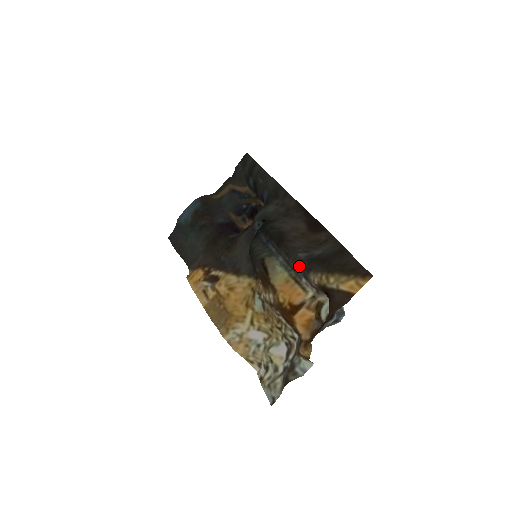
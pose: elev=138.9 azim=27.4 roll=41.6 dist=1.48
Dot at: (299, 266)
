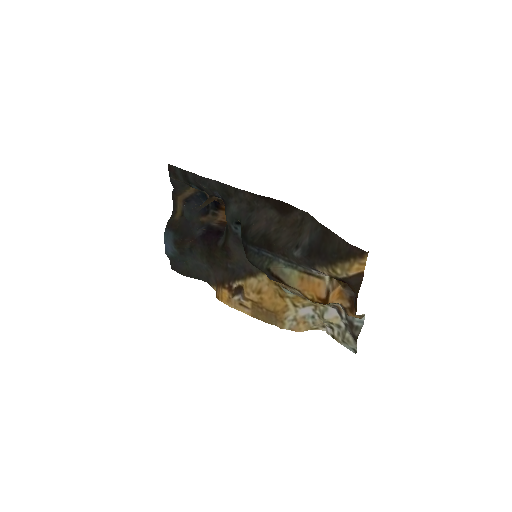
Dot at: (302, 263)
